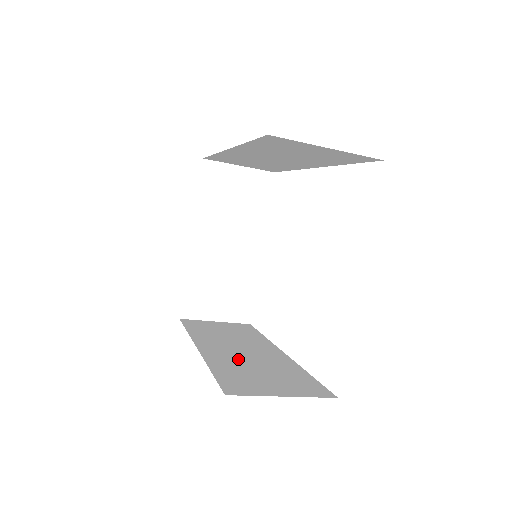
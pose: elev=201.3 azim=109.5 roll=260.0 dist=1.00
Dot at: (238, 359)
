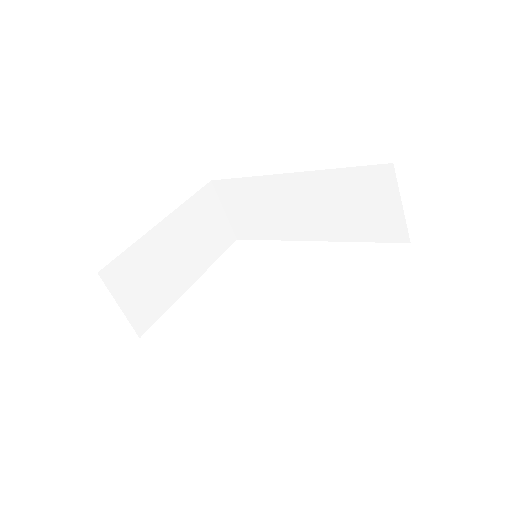
Dot at: occluded
